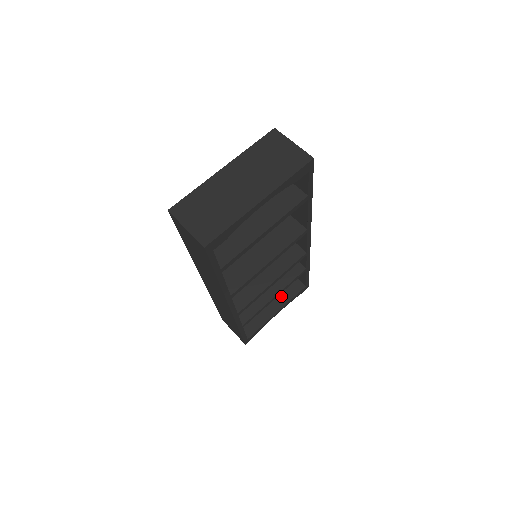
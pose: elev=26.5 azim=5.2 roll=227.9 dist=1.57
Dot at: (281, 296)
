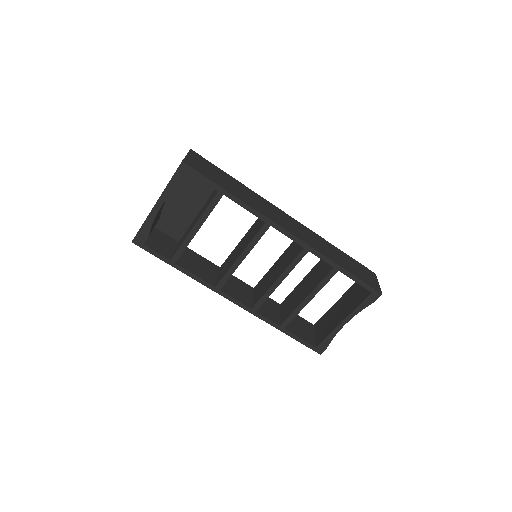
Dot at: (351, 305)
